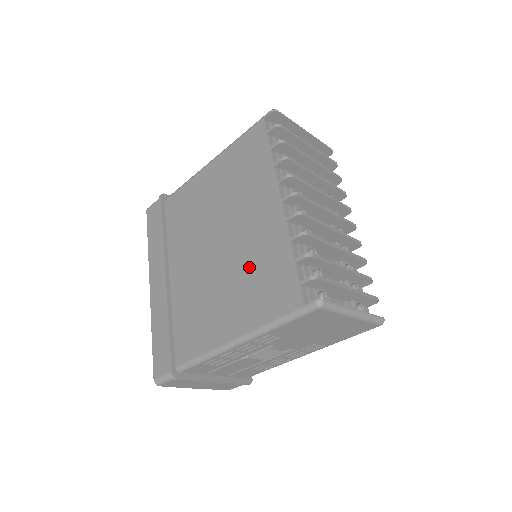
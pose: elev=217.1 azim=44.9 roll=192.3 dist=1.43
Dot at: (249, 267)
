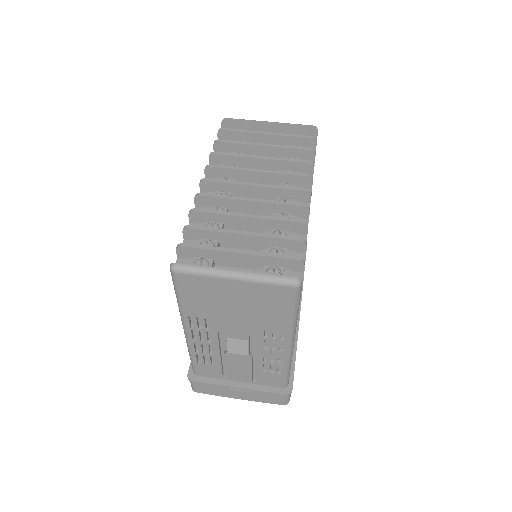
Dot at: occluded
